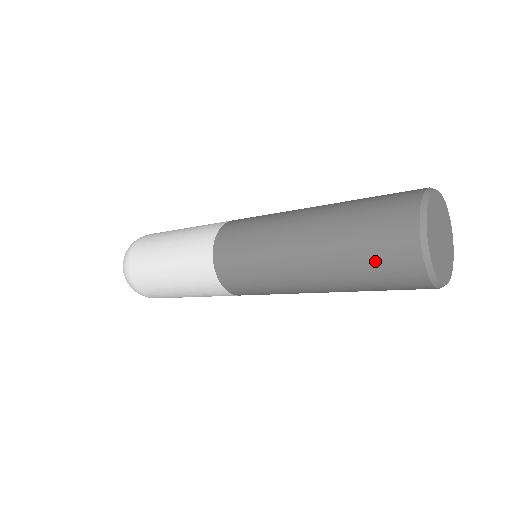
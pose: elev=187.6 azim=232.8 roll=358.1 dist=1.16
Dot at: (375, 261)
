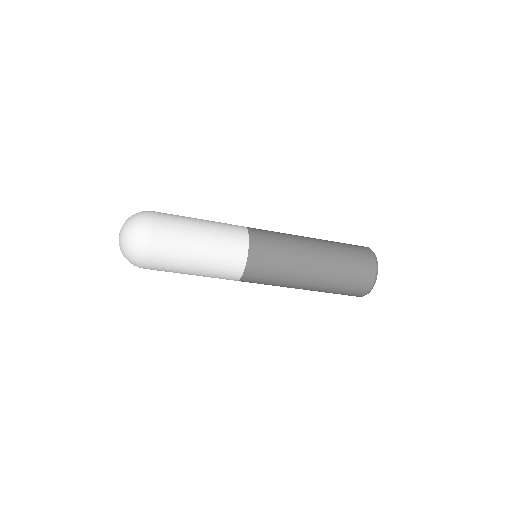
Dot at: (354, 251)
